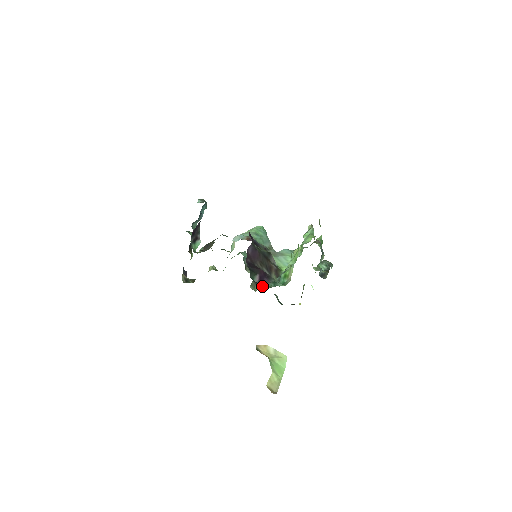
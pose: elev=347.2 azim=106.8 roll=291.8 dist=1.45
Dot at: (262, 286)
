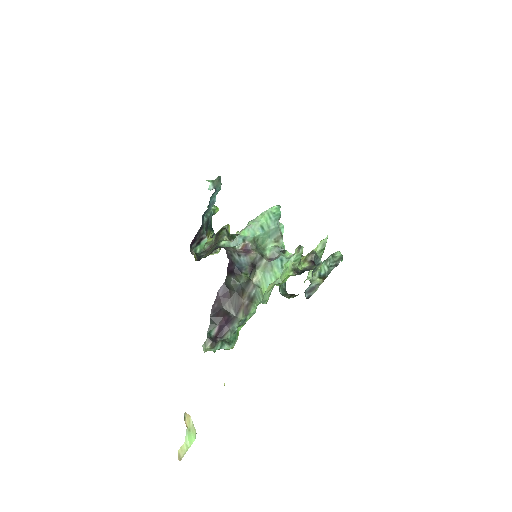
Dot at: (214, 343)
